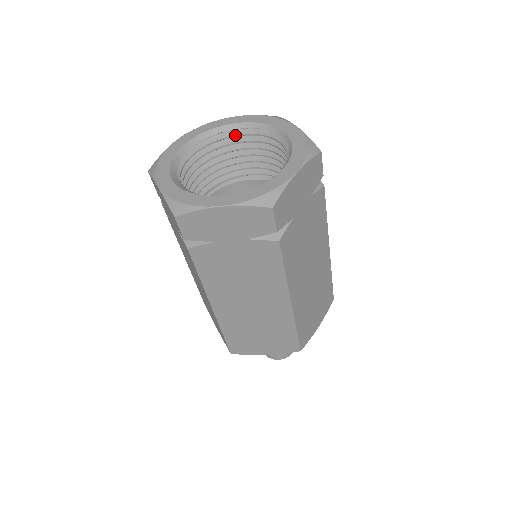
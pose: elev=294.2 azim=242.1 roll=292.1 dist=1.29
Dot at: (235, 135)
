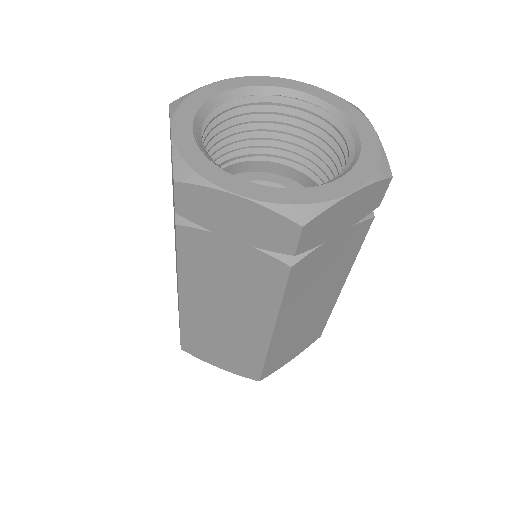
Dot at: (294, 106)
